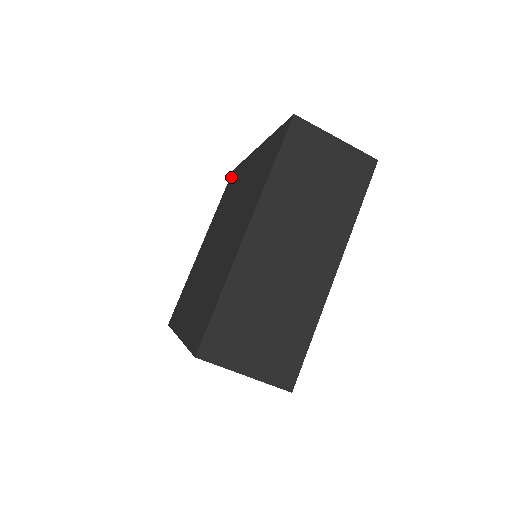
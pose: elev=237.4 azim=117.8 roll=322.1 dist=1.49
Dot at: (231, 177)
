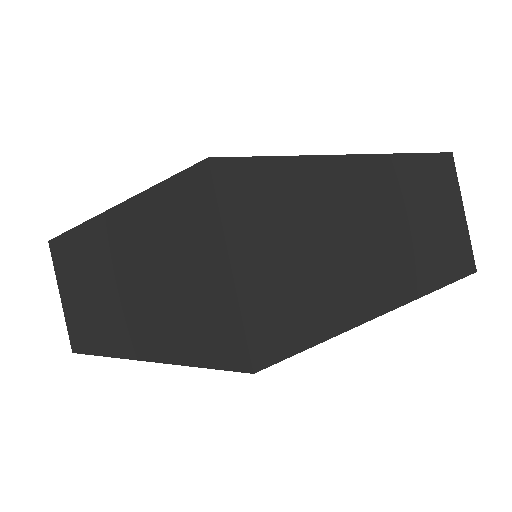
Dot at: occluded
